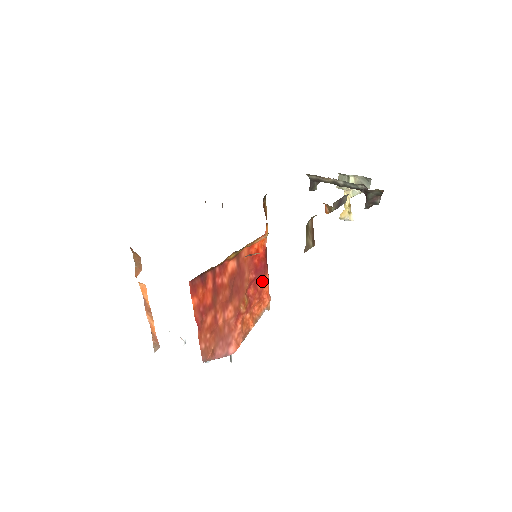
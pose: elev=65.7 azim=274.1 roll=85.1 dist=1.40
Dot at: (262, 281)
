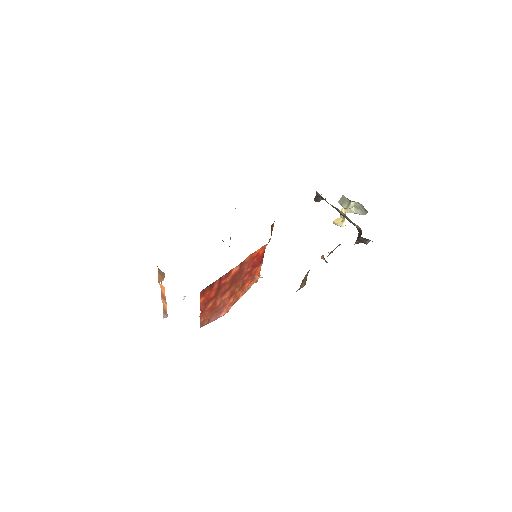
Dot at: (256, 269)
